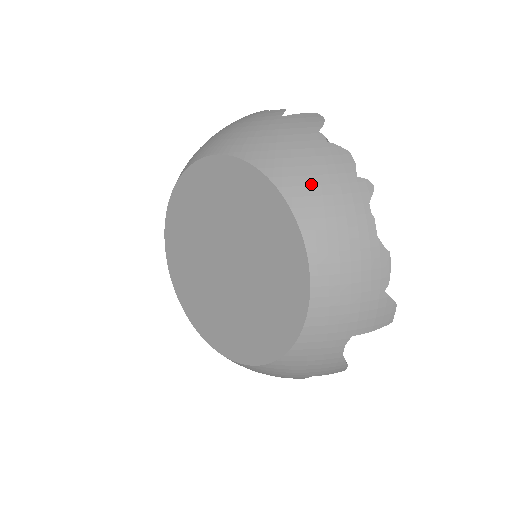
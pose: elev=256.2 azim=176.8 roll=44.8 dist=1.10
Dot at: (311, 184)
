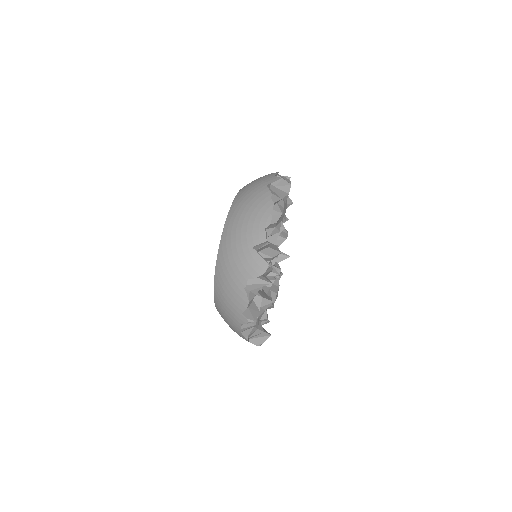
Dot at: (223, 294)
